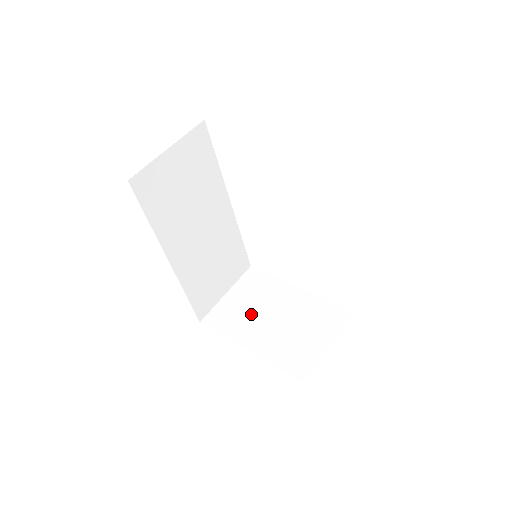
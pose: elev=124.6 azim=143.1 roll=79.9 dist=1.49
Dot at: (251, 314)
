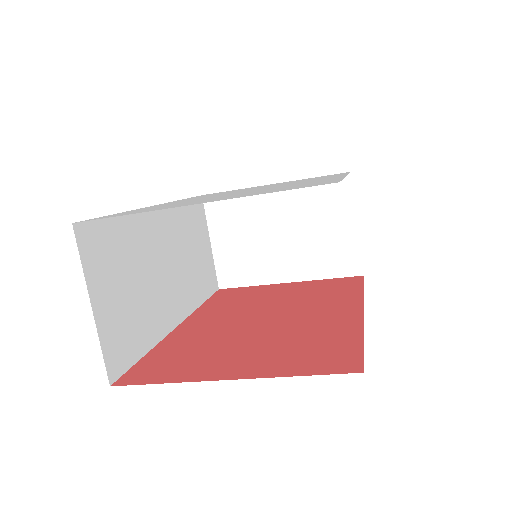
Dot at: (256, 247)
